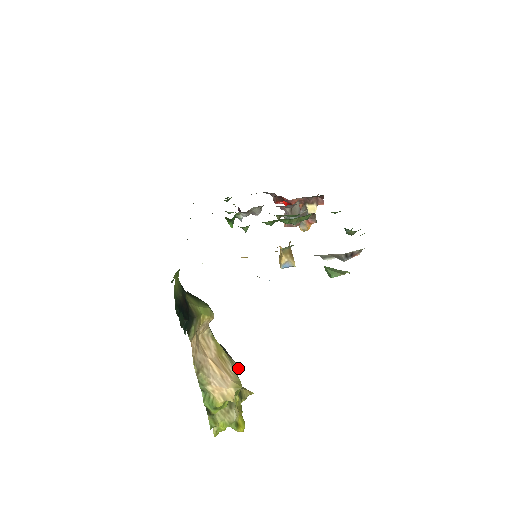
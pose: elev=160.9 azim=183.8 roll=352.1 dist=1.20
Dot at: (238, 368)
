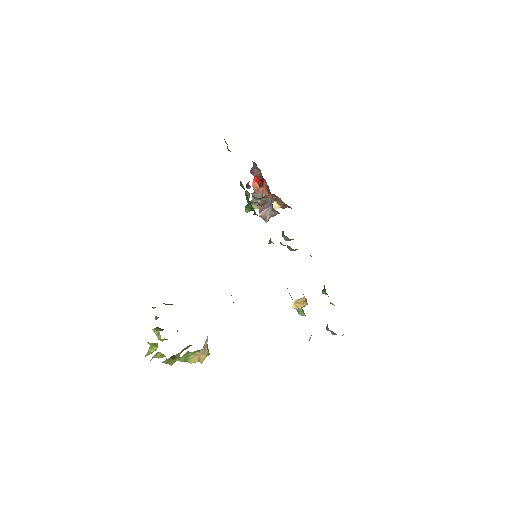
Dot at: occluded
